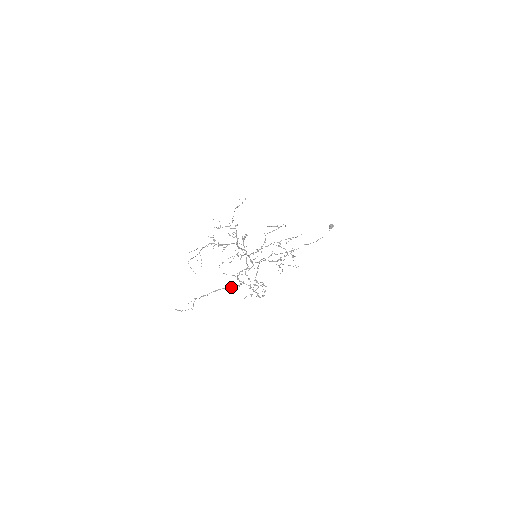
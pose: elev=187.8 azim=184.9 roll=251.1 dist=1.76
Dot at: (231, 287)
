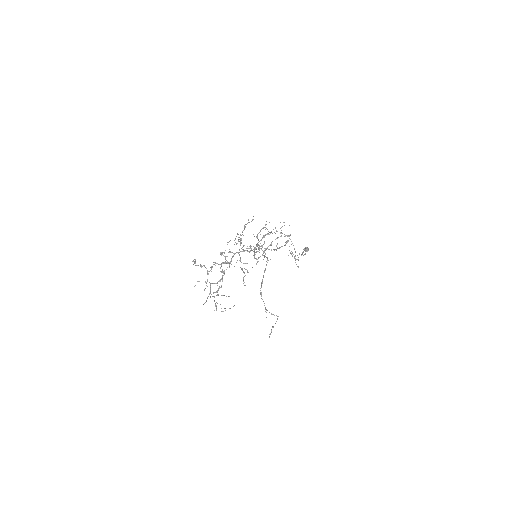
Dot at: occluded
